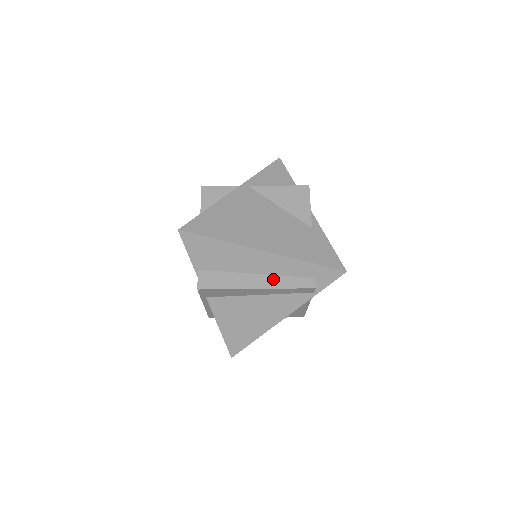
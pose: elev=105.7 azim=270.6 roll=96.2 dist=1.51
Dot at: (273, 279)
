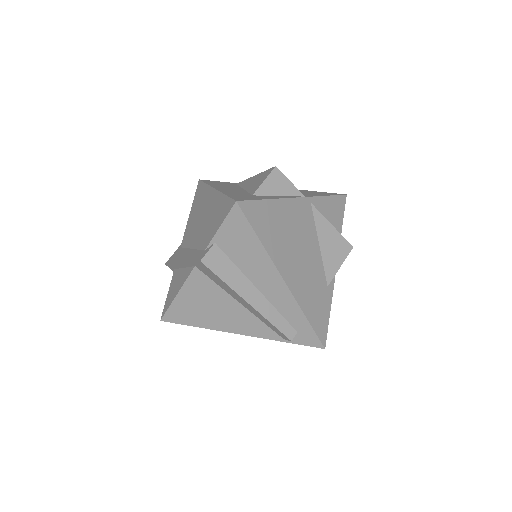
Dot at: (267, 305)
